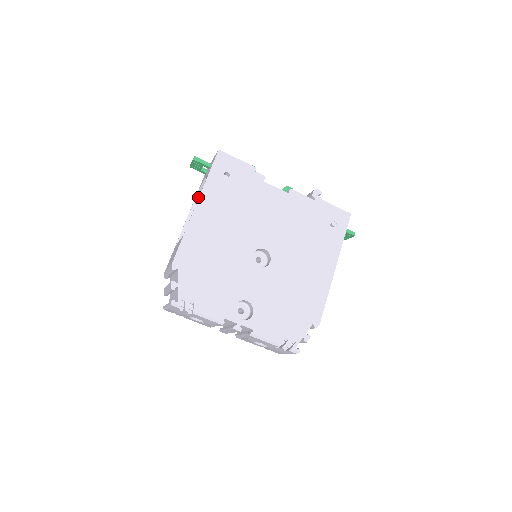
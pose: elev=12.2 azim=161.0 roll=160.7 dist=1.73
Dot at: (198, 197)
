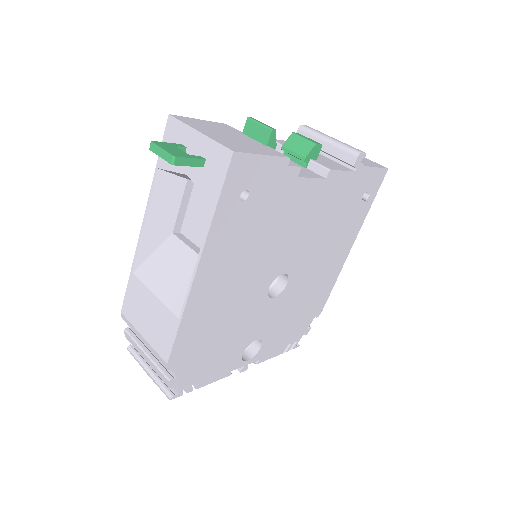
Dot at: (159, 181)
